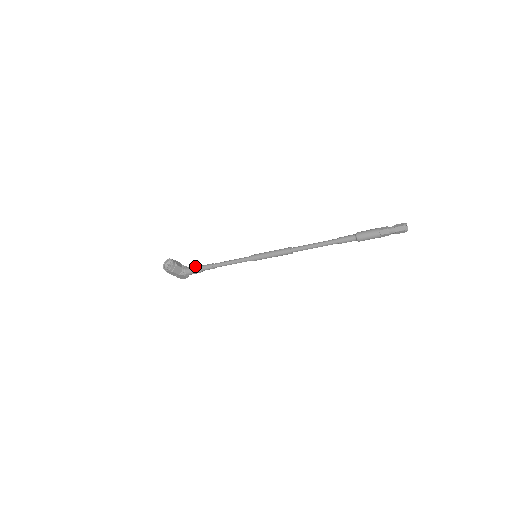
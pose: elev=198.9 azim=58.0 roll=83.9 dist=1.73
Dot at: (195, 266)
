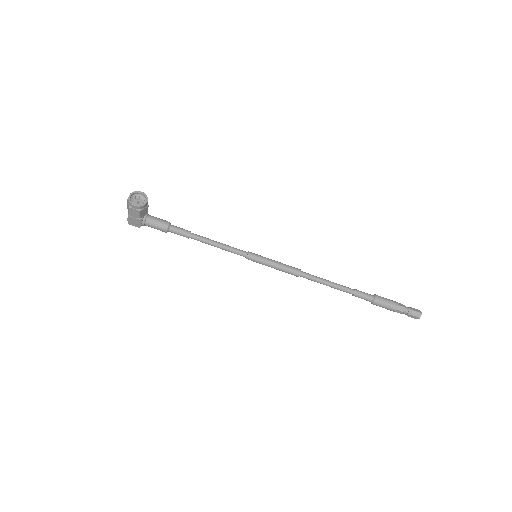
Dot at: (165, 221)
